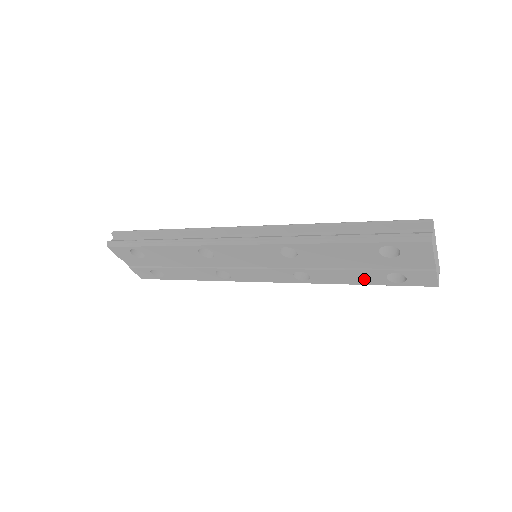
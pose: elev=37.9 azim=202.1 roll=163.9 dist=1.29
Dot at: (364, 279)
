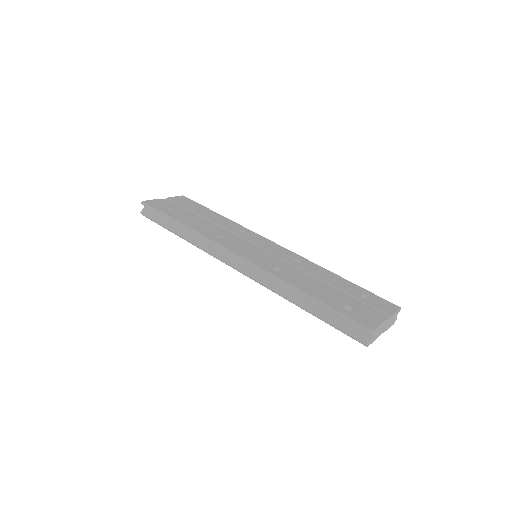
Dot at: occluded
